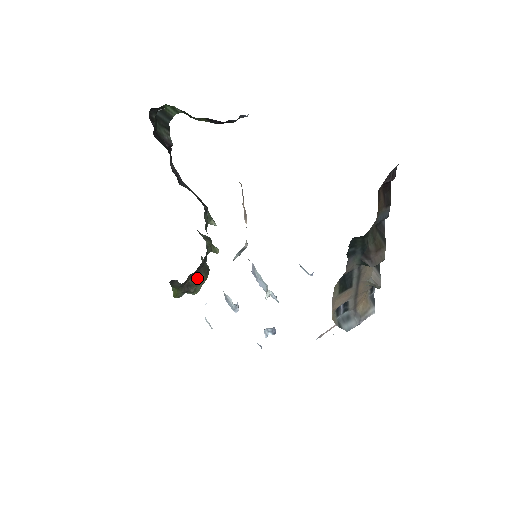
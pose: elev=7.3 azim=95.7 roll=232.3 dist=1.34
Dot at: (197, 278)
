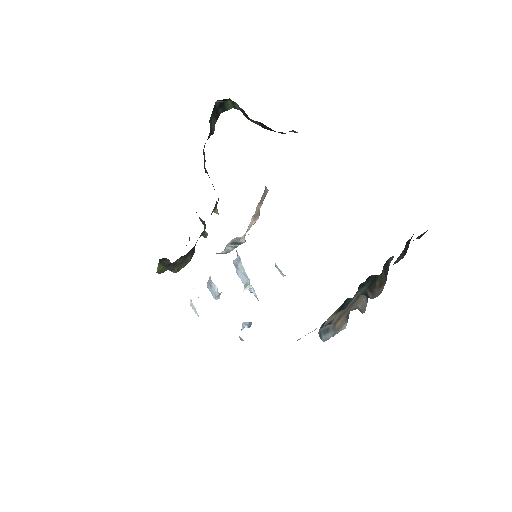
Dot at: (184, 259)
